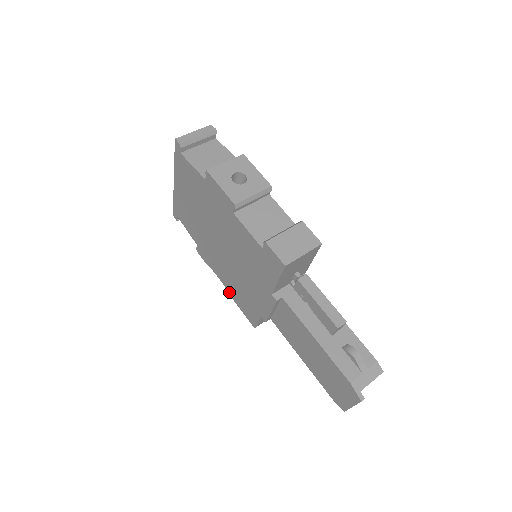
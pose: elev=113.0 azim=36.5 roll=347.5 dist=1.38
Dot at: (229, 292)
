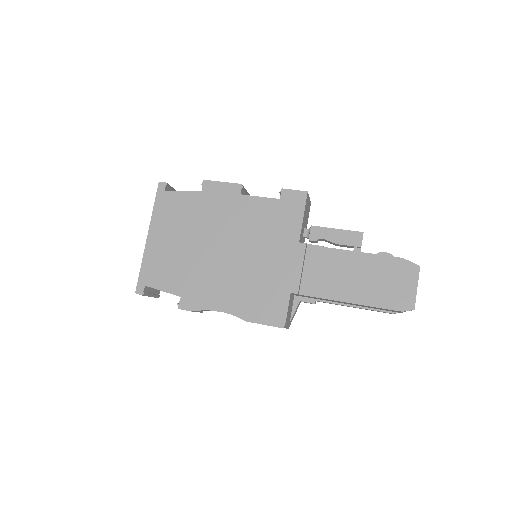
Dot at: (238, 315)
